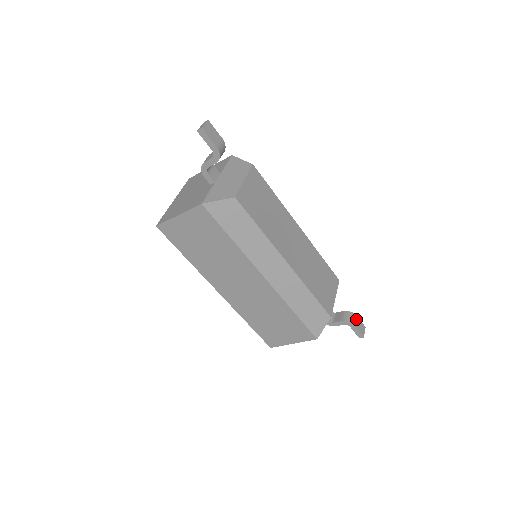
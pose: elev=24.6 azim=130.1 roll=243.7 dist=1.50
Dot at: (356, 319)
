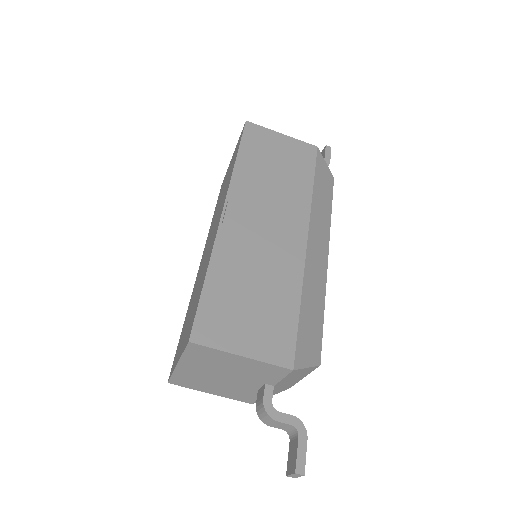
Dot at: occluded
